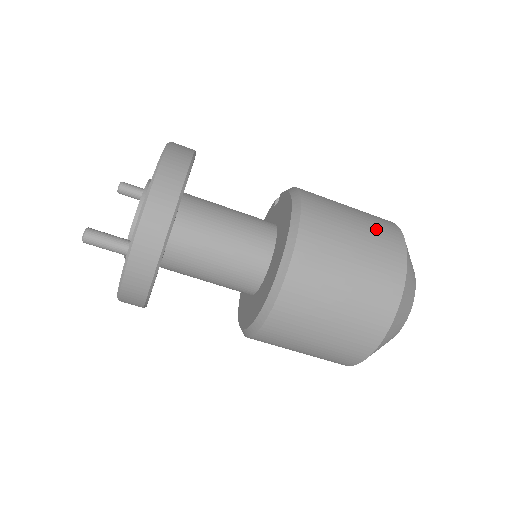
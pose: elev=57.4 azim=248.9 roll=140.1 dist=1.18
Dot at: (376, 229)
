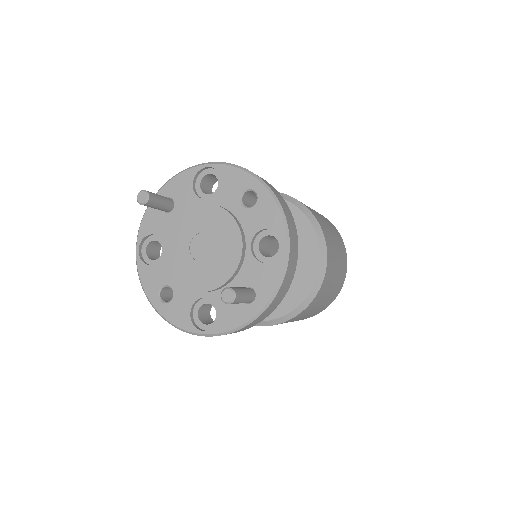
Dot at: (334, 230)
